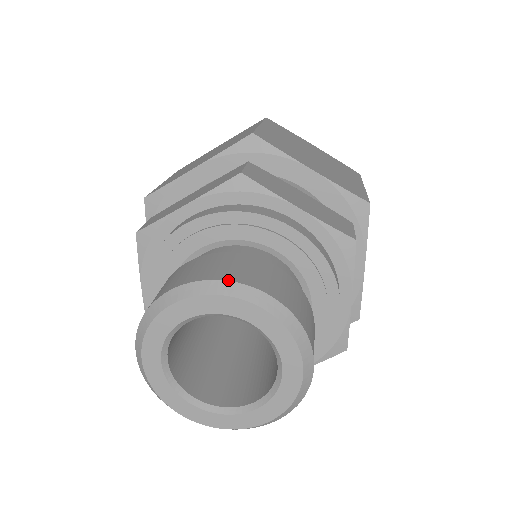
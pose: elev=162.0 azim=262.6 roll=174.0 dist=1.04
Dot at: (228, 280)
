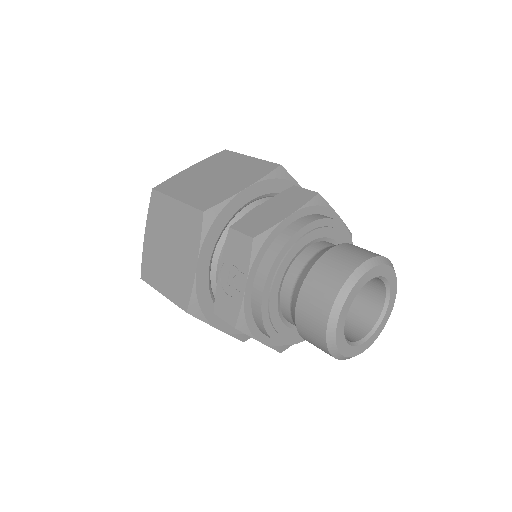
Dot at: (381, 256)
